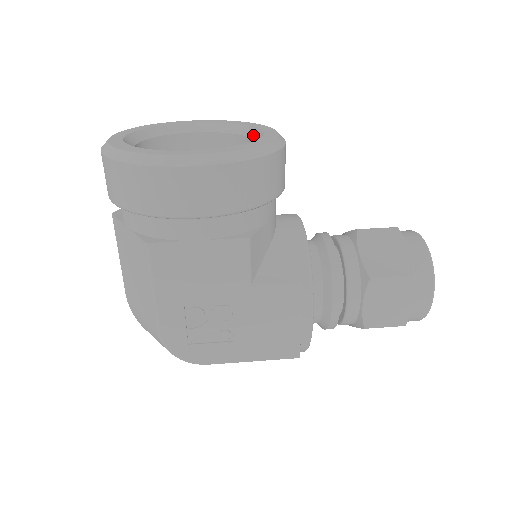
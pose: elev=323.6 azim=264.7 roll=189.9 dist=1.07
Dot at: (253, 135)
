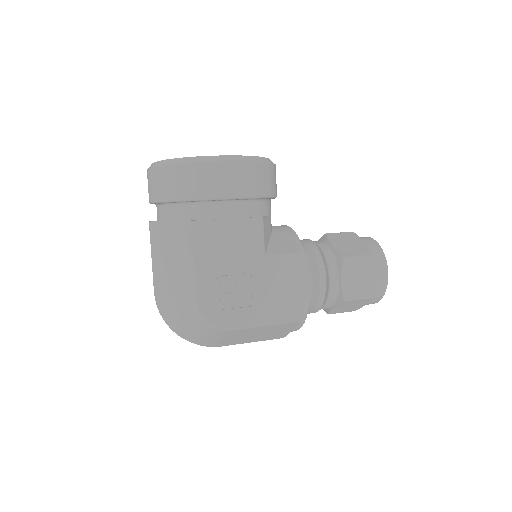
Dot at: occluded
